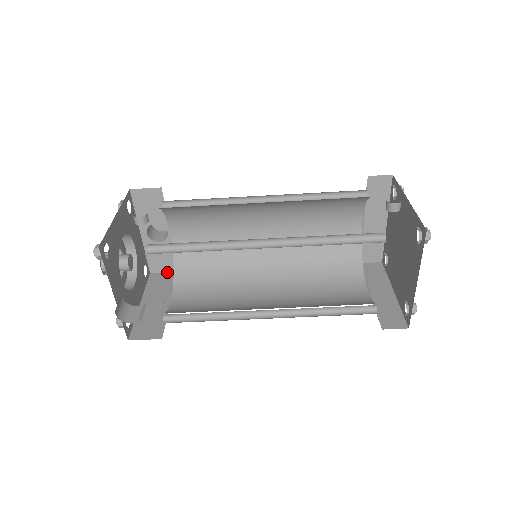
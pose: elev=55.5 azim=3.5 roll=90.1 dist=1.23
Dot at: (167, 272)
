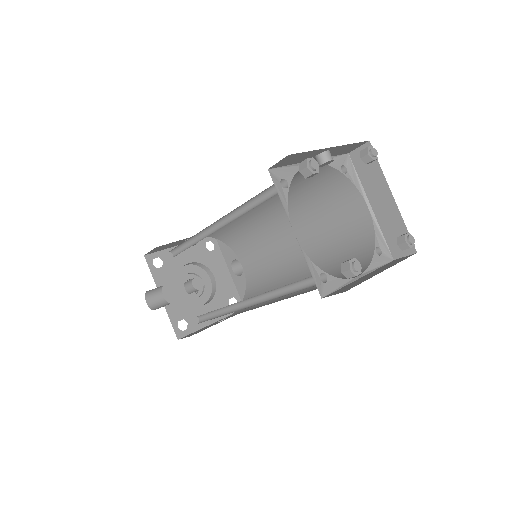
Dot at: occluded
